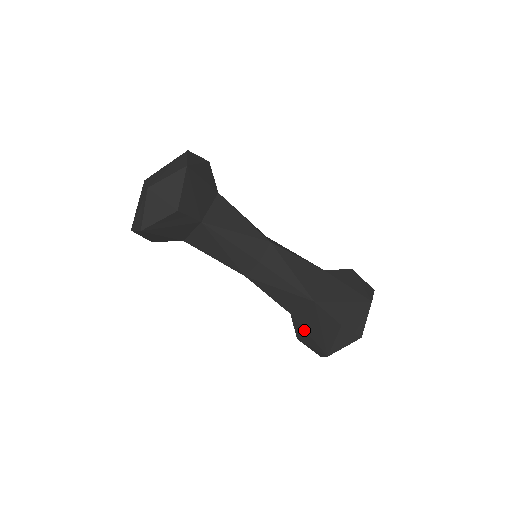
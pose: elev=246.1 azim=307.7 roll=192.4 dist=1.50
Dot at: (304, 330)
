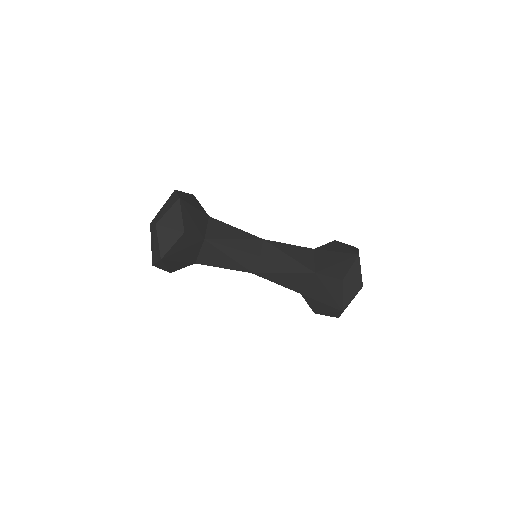
Dot at: (316, 301)
